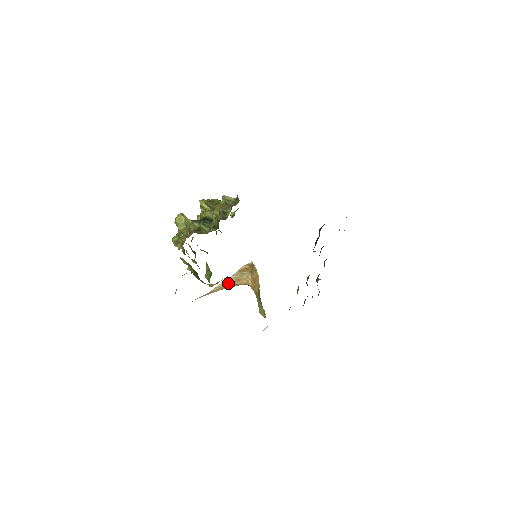
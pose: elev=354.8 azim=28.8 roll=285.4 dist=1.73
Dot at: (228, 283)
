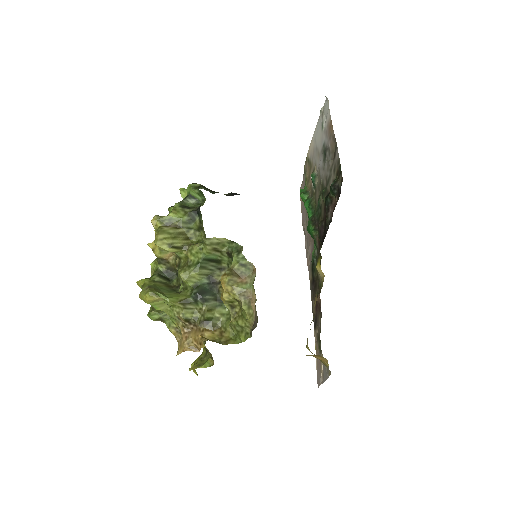
Dot at: occluded
